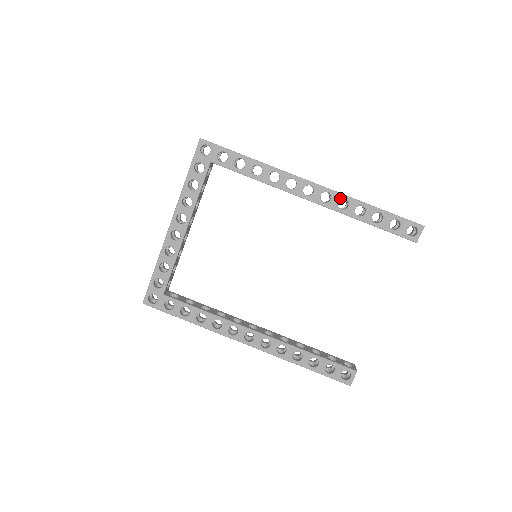
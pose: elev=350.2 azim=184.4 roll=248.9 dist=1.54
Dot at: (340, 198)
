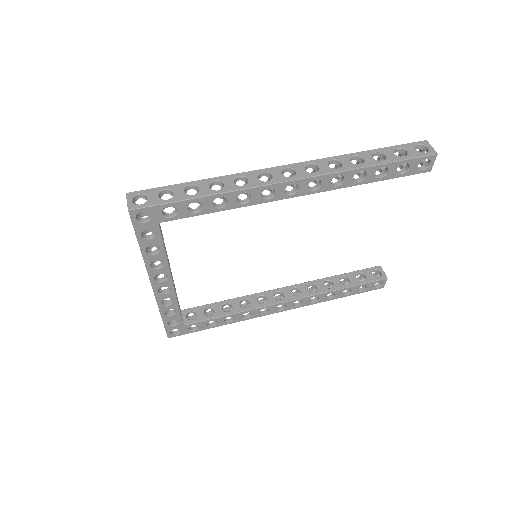
Dot at: (332, 178)
